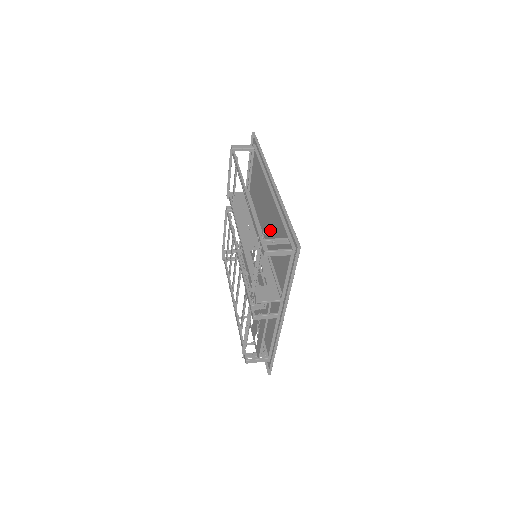
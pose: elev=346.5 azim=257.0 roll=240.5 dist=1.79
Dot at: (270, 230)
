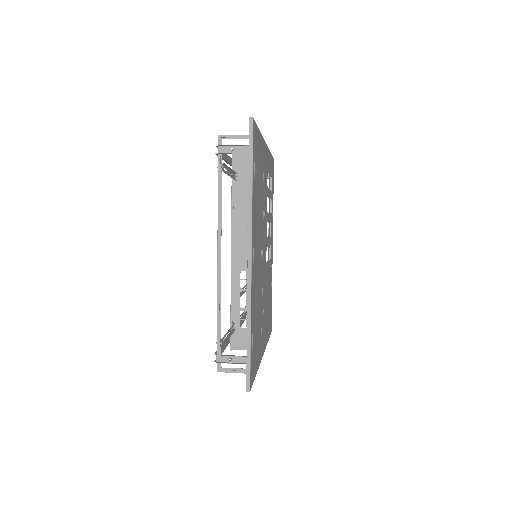
Dot at: (259, 272)
